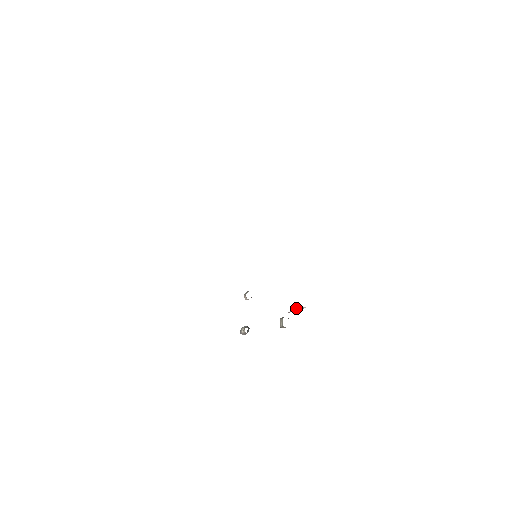
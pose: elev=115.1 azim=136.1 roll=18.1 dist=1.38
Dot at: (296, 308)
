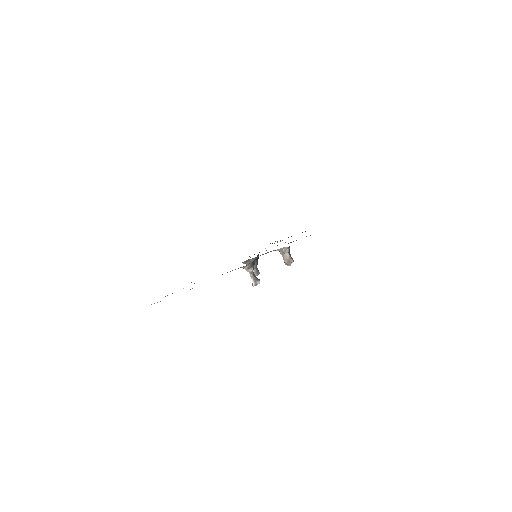
Dot at: occluded
